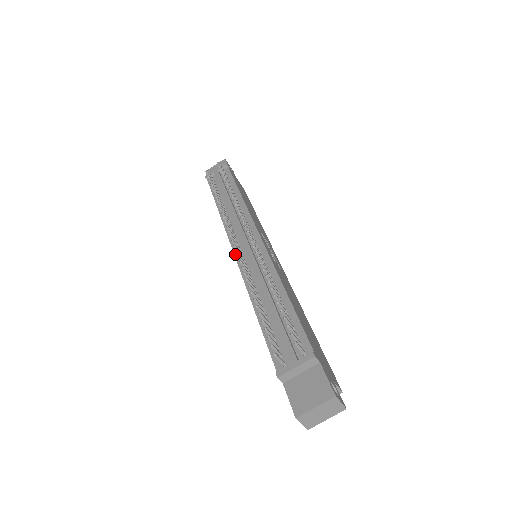
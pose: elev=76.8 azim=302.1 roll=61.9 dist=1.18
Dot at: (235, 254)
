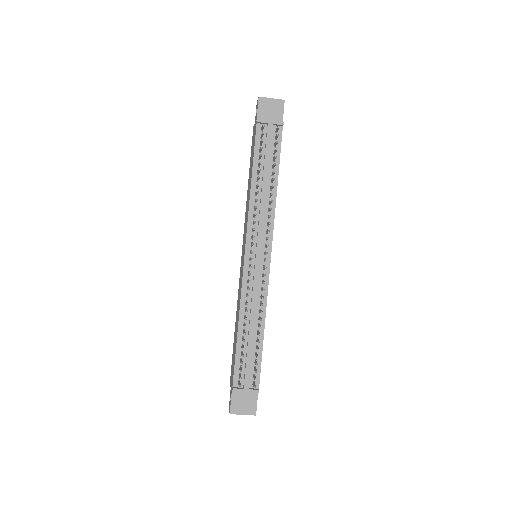
Dot at: (245, 260)
